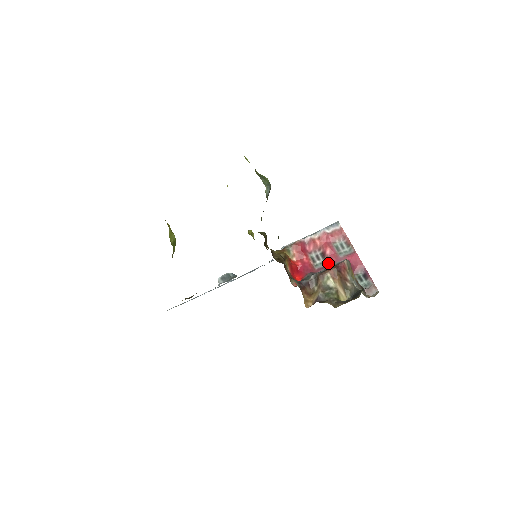
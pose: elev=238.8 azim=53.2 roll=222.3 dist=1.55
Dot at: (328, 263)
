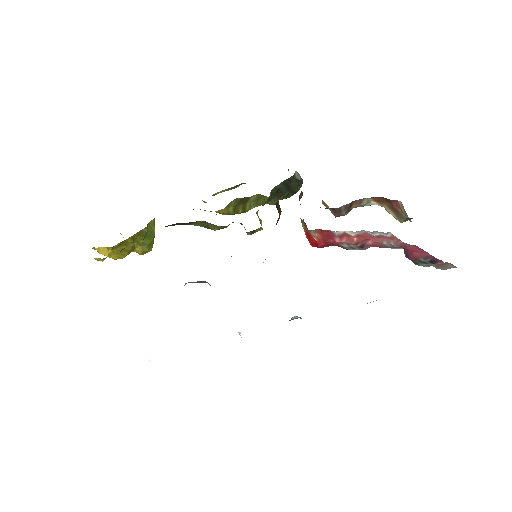
Dot at: (368, 247)
